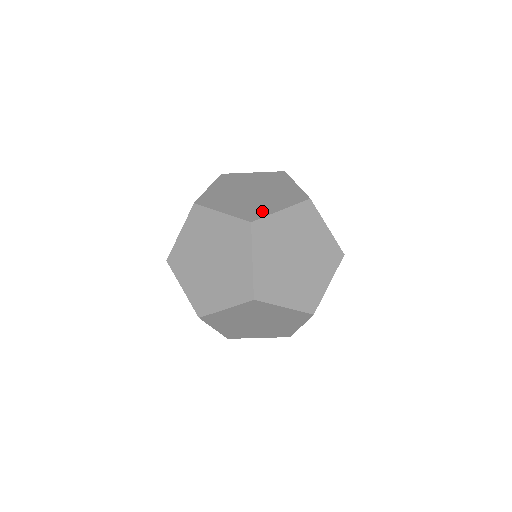
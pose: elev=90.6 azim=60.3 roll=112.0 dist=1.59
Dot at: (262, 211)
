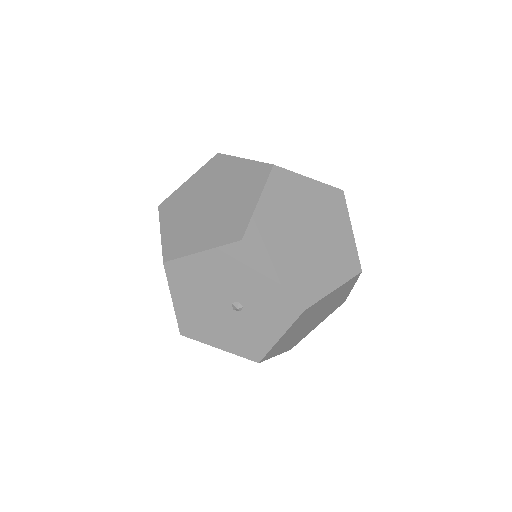
Dot at: occluded
